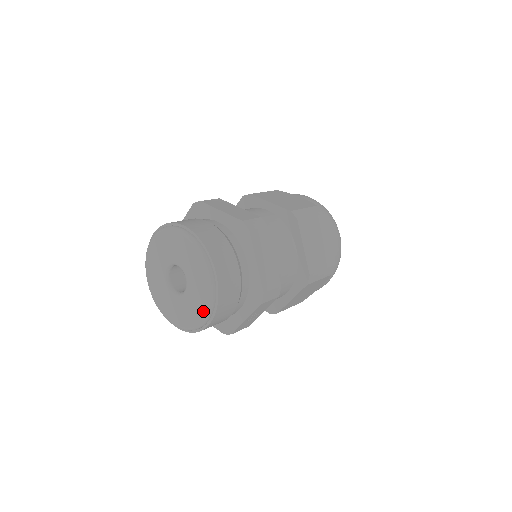
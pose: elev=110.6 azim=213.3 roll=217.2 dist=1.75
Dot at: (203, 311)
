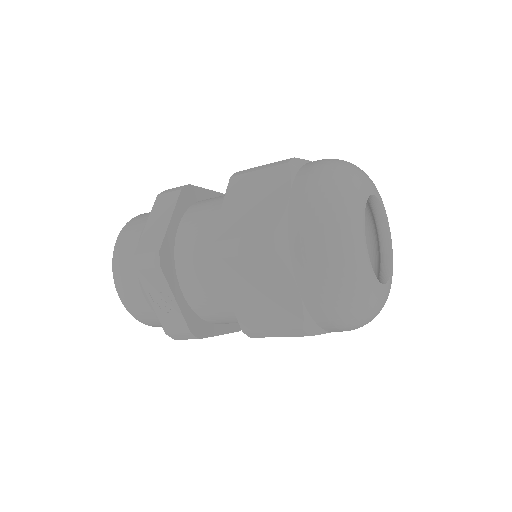
Dot at: occluded
